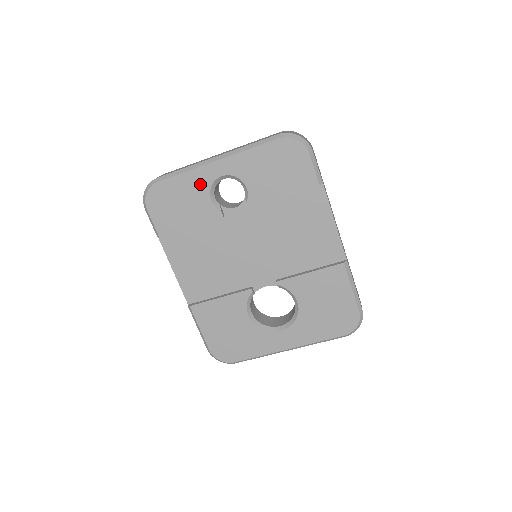
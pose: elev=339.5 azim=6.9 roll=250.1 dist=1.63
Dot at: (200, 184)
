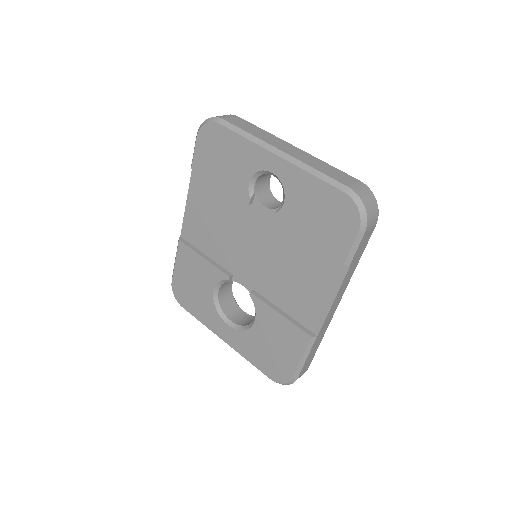
Dot at: (250, 160)
